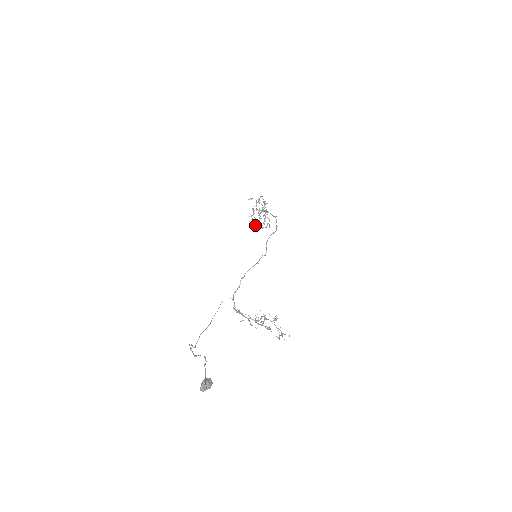
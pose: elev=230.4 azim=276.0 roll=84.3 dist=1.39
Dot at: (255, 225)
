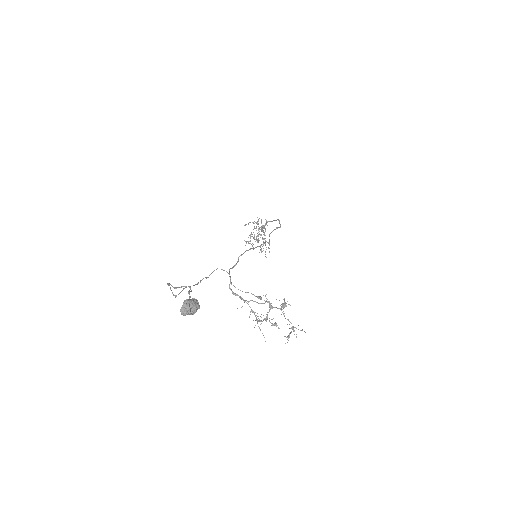
Dot at: occluded
